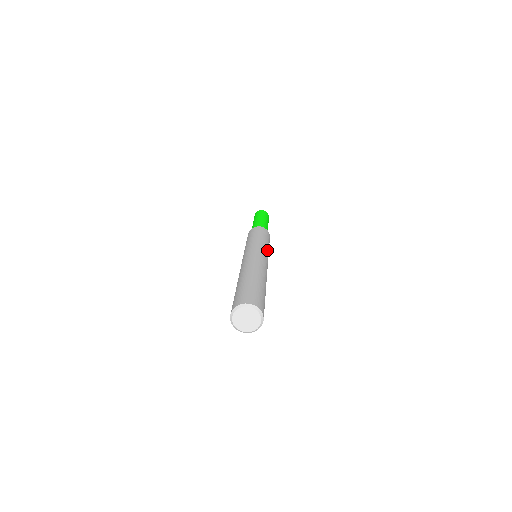
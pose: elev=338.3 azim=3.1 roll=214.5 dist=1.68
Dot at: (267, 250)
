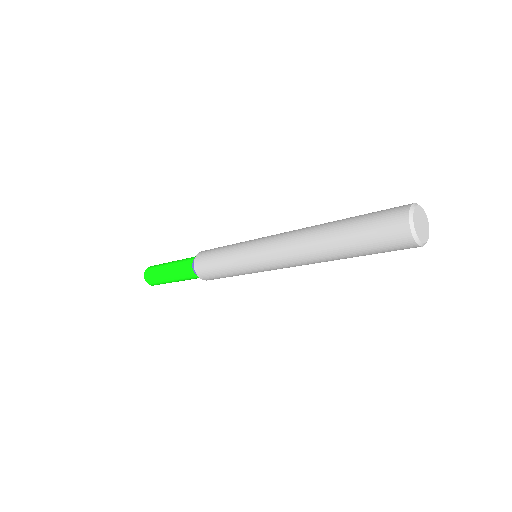
Dot at: occluded
